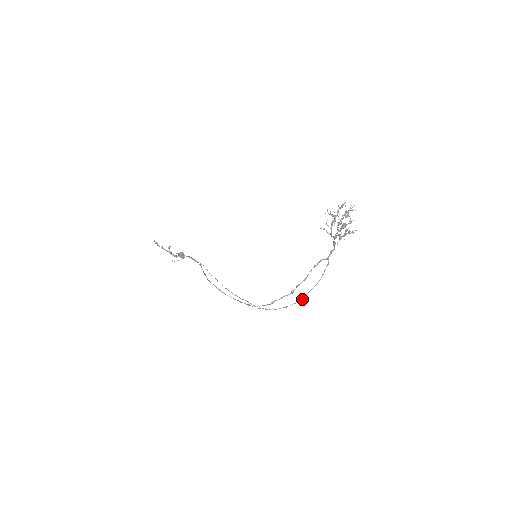
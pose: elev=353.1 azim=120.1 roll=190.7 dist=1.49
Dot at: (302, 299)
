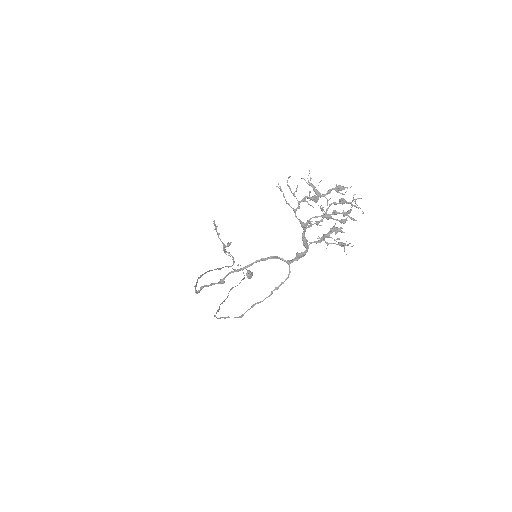
Dot at: (242, 314)
